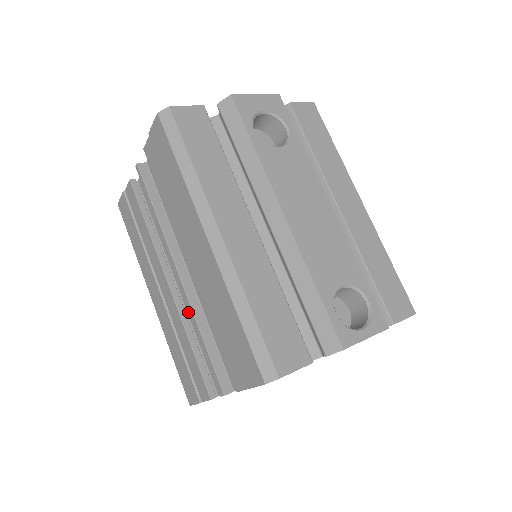
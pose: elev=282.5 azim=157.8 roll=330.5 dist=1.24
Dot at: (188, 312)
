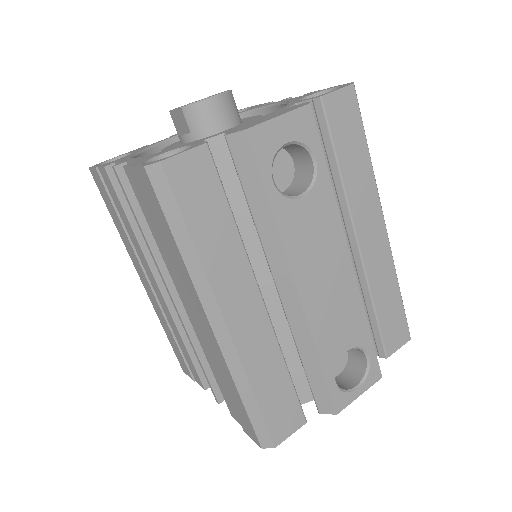
Dot at: occluded
